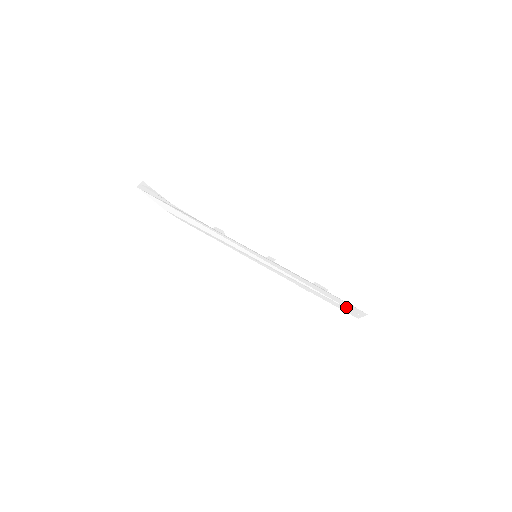
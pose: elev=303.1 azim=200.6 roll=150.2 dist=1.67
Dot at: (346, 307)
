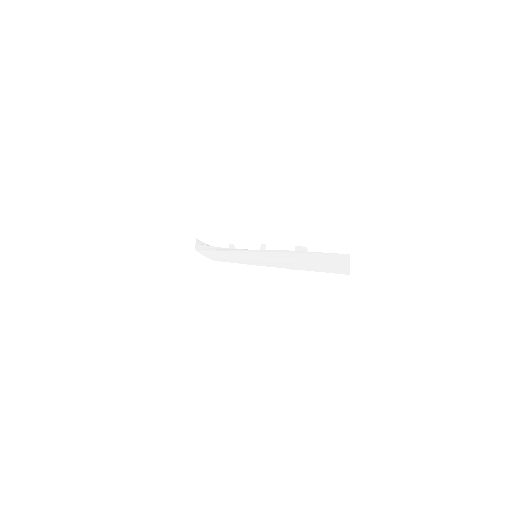
Dot at: (331, 263)
